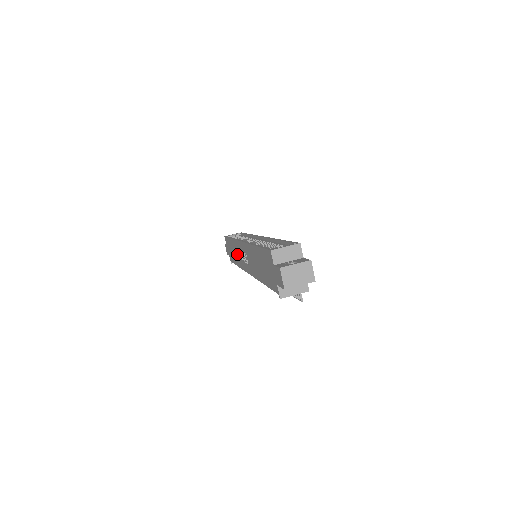
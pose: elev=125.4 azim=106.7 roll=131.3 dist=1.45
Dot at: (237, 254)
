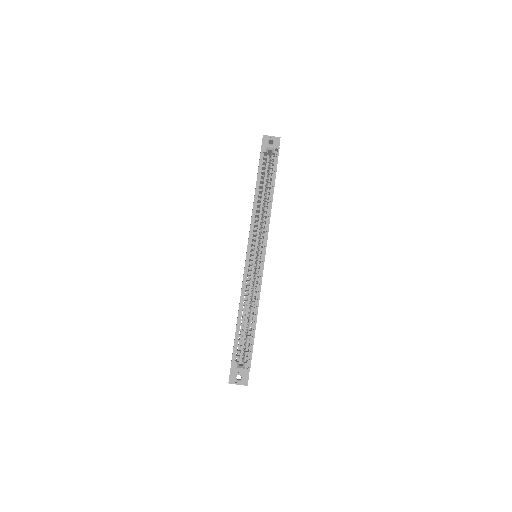
Dot at: occluded
